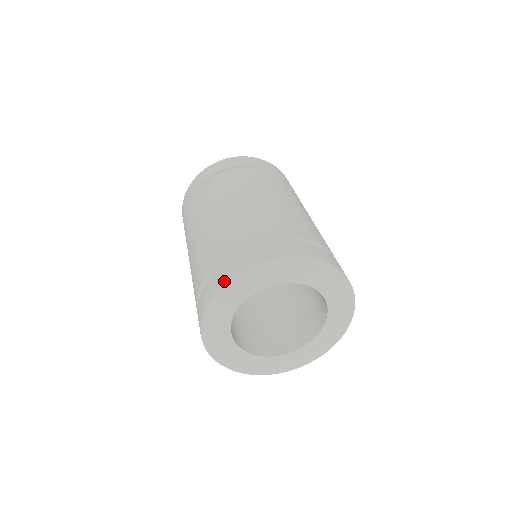
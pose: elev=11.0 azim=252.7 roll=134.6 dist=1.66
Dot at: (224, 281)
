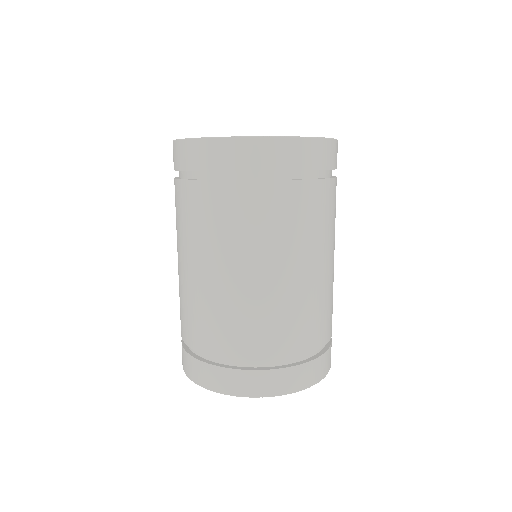
Dot at: (280, 394)
